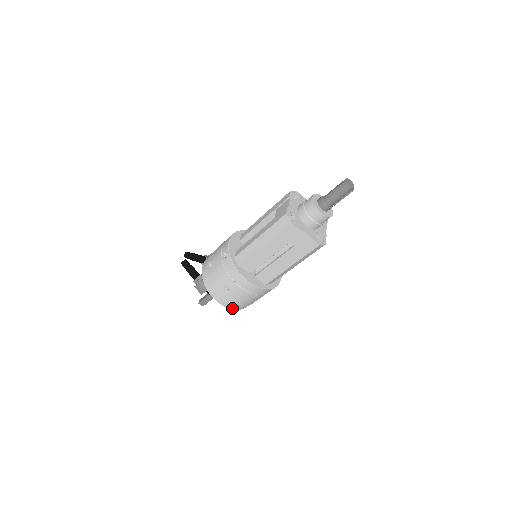
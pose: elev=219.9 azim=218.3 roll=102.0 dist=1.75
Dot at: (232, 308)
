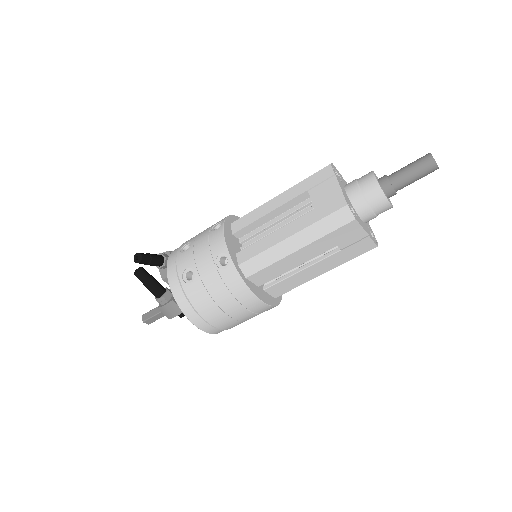
Dot at: (217, 332)
